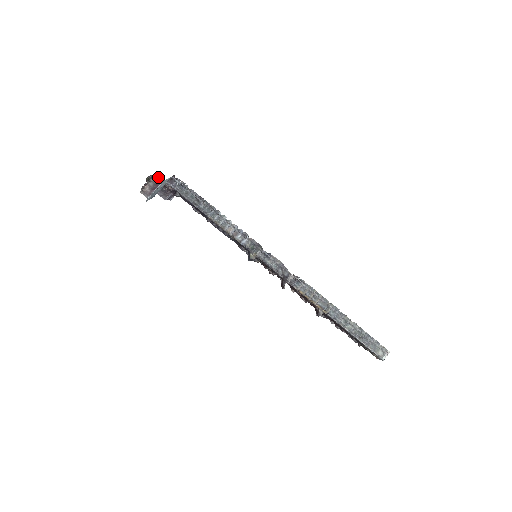
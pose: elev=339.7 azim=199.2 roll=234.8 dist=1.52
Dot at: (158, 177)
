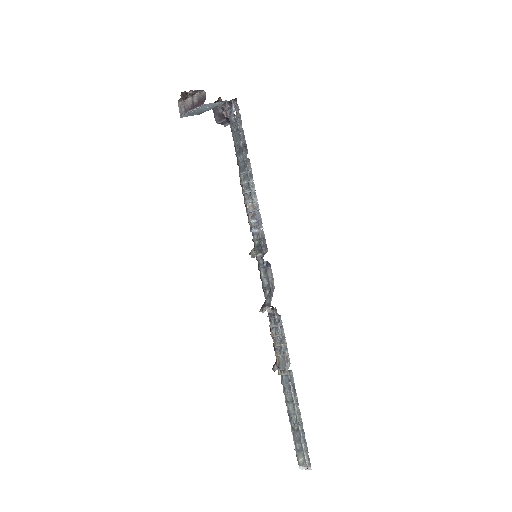
Dot at: (204, 95)
